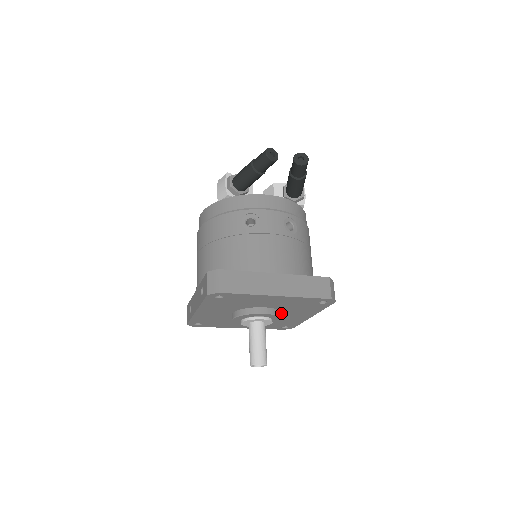
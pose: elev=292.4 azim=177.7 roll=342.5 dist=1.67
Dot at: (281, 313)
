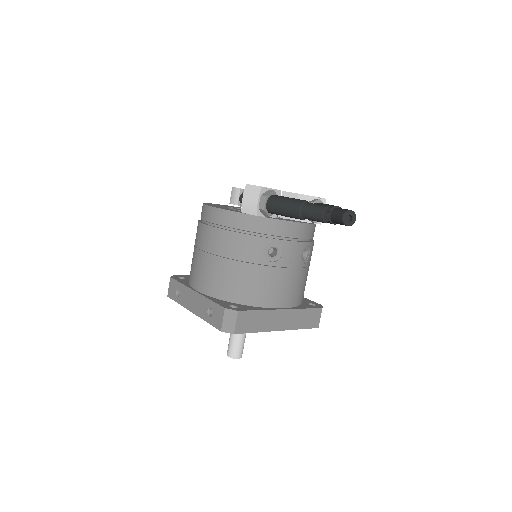
Dot at: occluded
